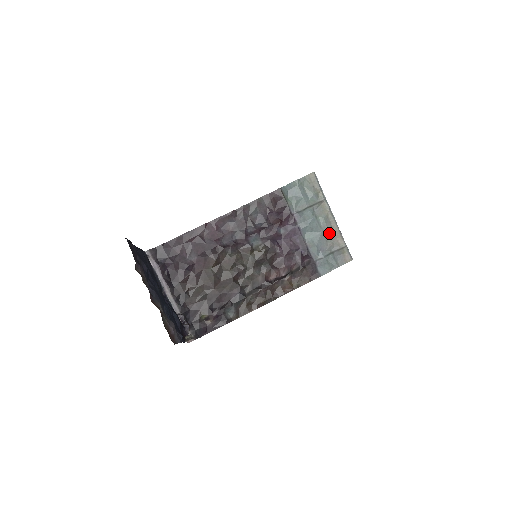
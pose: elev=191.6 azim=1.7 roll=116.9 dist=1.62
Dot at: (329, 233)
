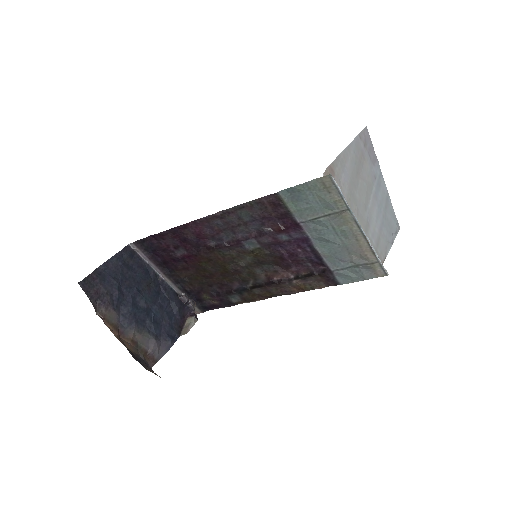
Dot at: (353, 246)
